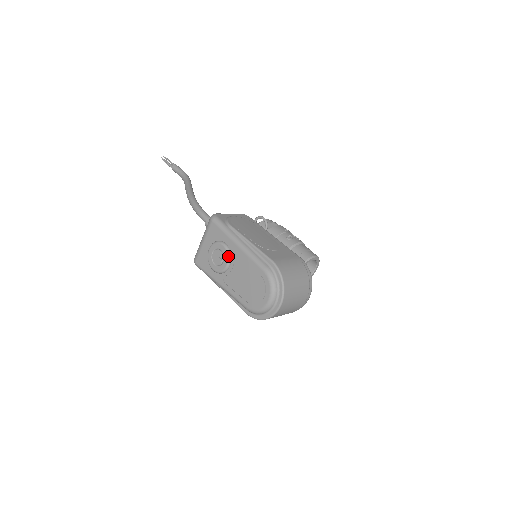
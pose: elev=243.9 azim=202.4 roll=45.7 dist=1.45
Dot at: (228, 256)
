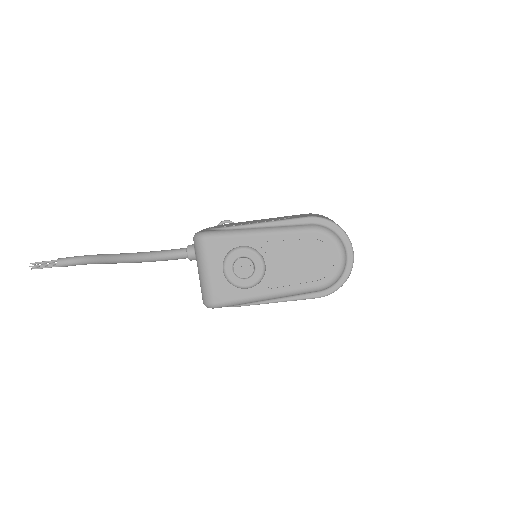
Dot at: (257, 254)
